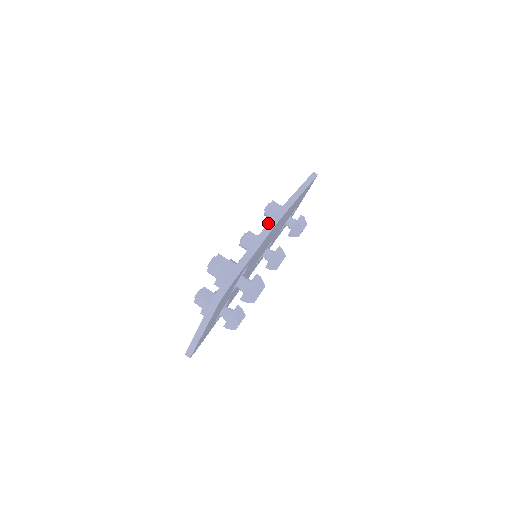
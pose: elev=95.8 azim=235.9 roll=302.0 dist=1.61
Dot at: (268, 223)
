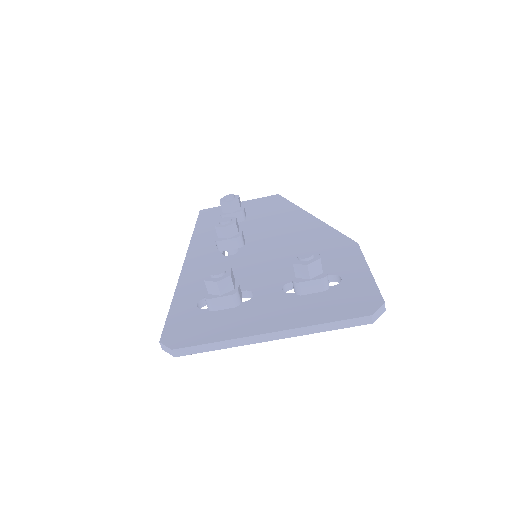
Dot at: occluded
